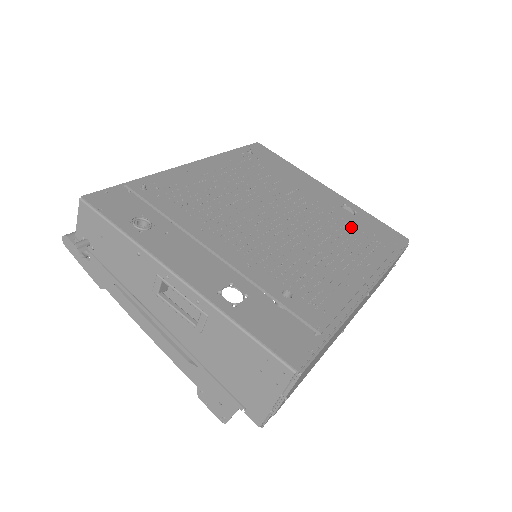
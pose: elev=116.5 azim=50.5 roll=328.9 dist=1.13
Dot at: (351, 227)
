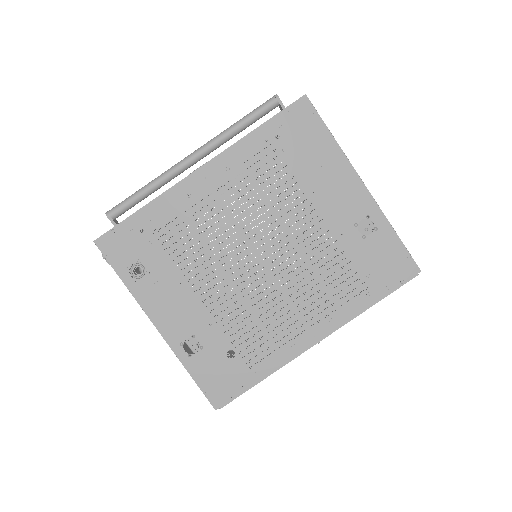
Dot at: (344, 266)
